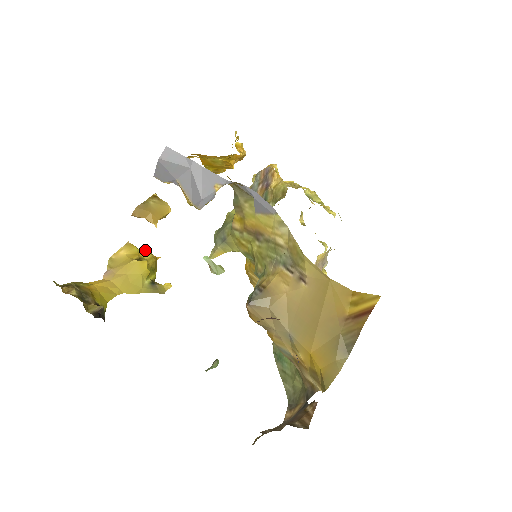
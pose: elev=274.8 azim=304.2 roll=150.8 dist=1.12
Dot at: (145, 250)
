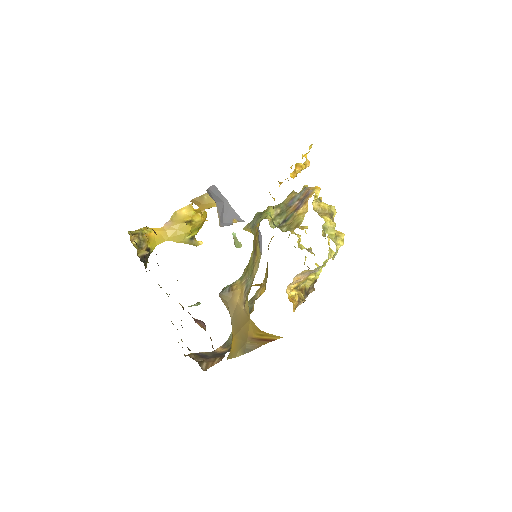
Dot at: (199, 214)
